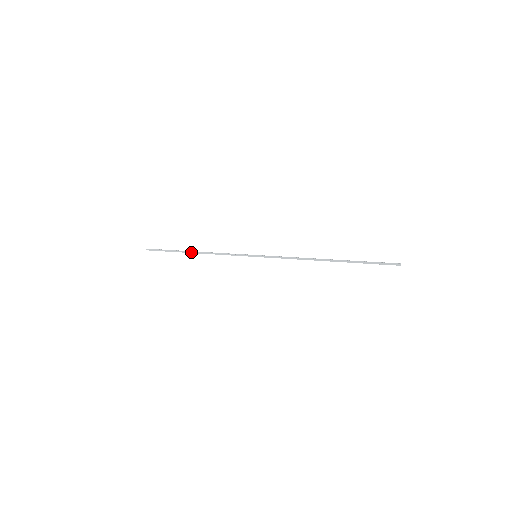
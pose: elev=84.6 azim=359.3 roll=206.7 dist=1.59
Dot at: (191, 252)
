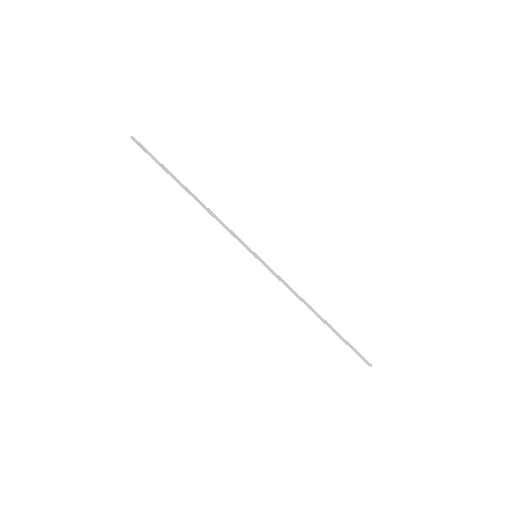
Dot at: (187, 191)
